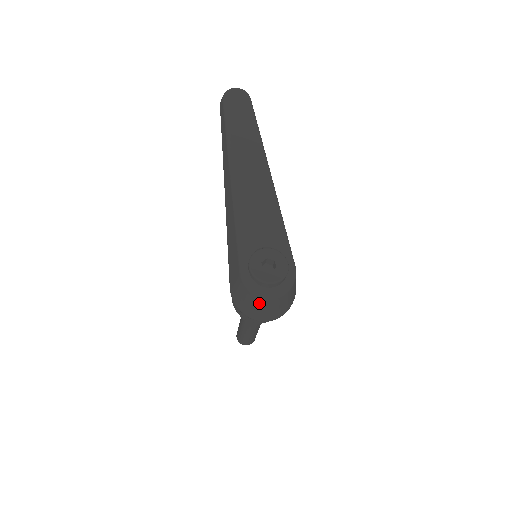
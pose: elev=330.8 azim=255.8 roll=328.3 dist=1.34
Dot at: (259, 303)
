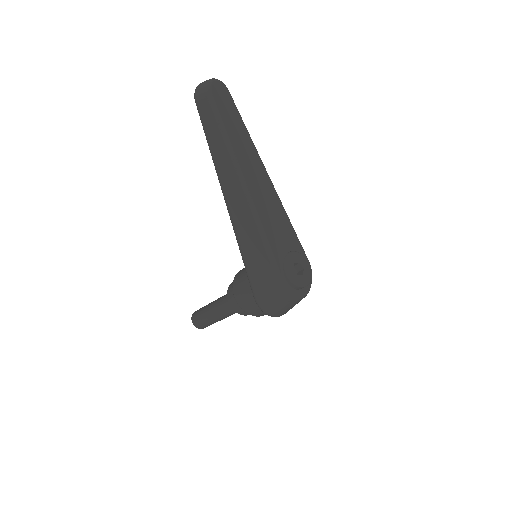
Dot at: (293, 304)
